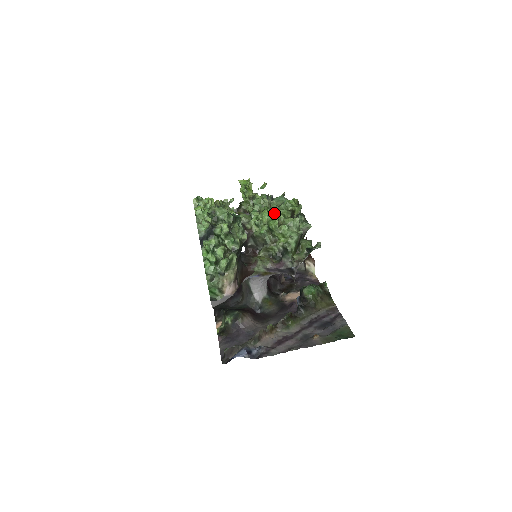
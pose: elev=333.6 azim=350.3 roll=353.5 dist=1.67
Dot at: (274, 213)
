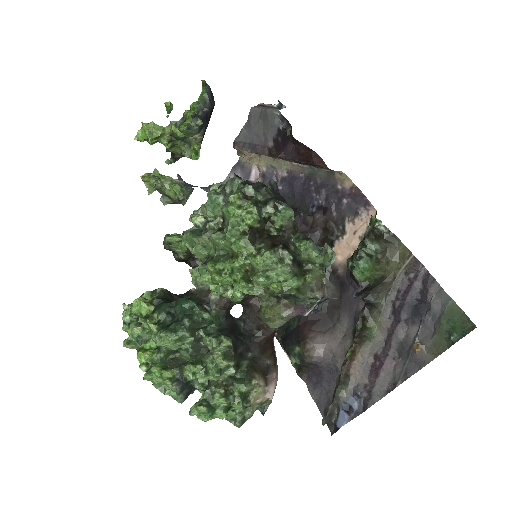
Dot at: (227, 252)
